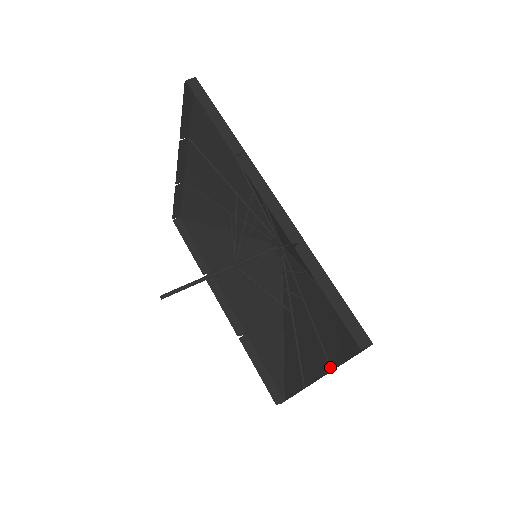
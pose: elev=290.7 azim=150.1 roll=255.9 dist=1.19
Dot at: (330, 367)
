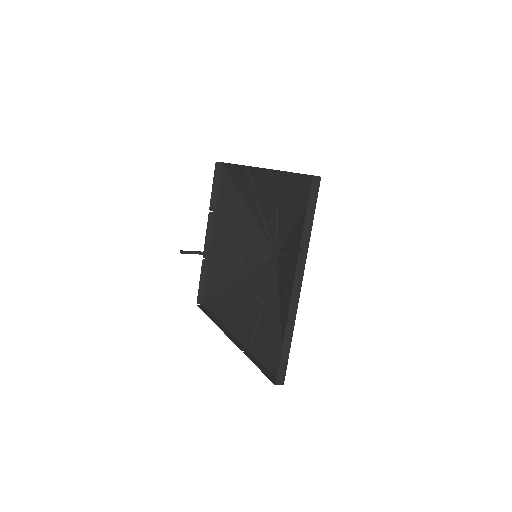
Dot at: (305, 250)
